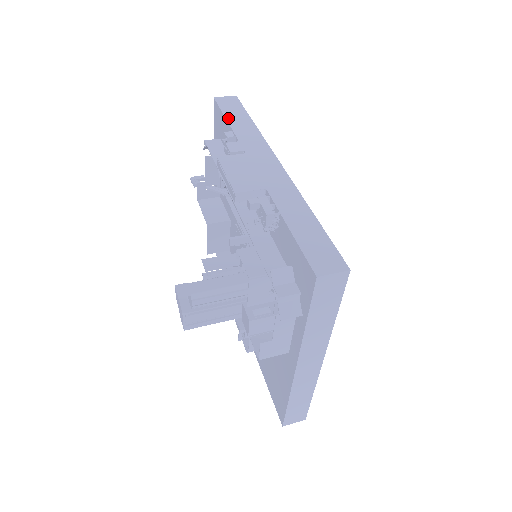
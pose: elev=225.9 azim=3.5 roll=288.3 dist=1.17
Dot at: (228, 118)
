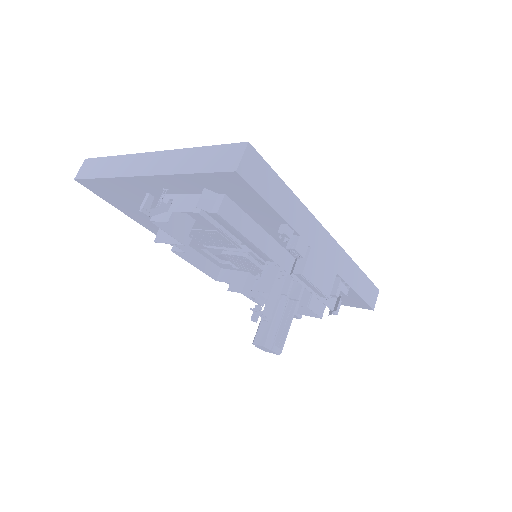
Dot at: (273, 205)
